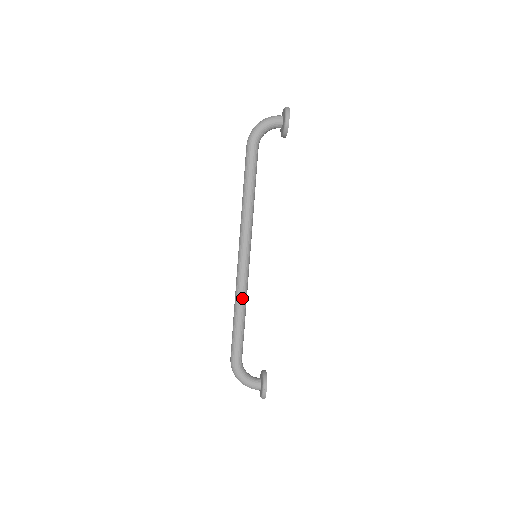
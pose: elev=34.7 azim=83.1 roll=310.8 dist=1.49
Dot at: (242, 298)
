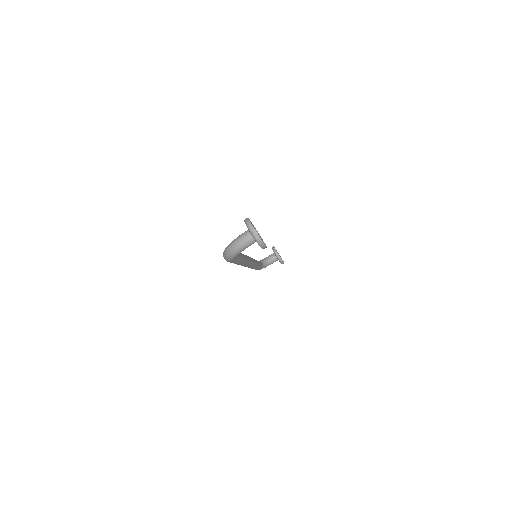
Dot at: occluded
